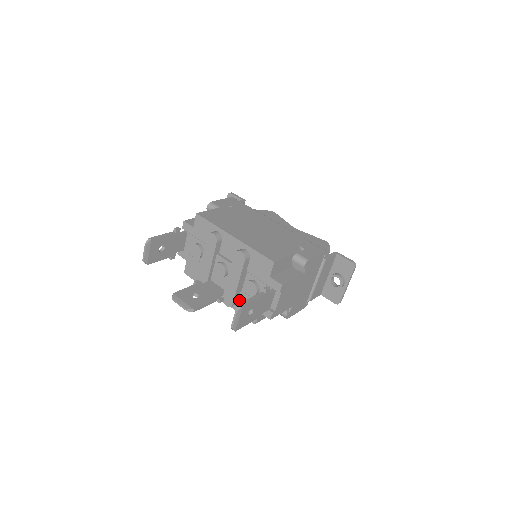
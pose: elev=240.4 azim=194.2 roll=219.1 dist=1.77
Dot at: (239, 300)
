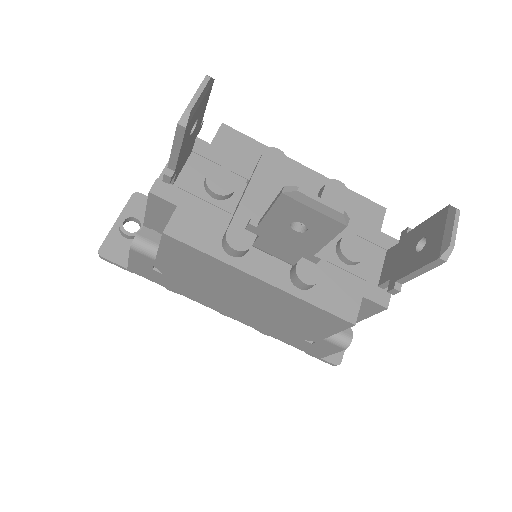
Dot at: occluded
